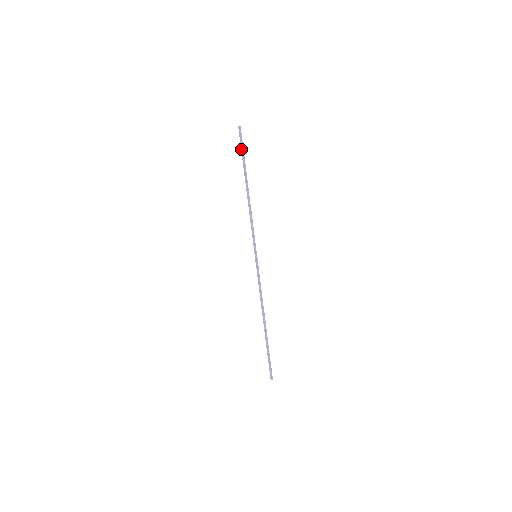
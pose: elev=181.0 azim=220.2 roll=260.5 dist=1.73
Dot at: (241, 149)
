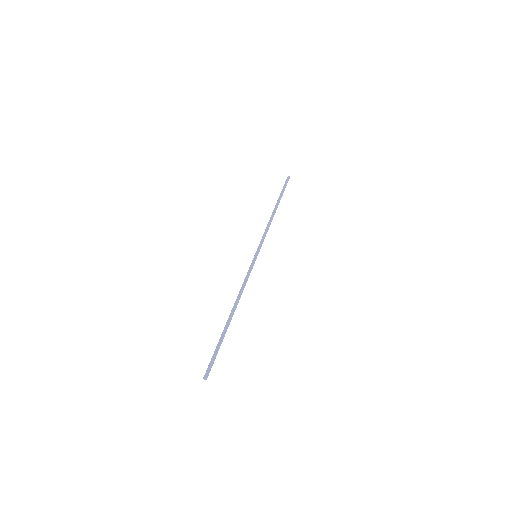
Dot at: (283, 187)
